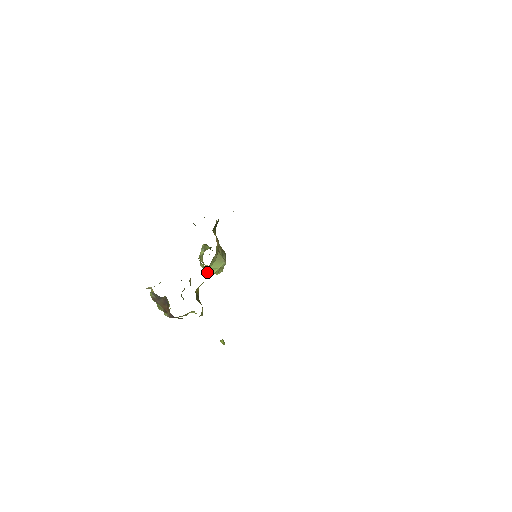
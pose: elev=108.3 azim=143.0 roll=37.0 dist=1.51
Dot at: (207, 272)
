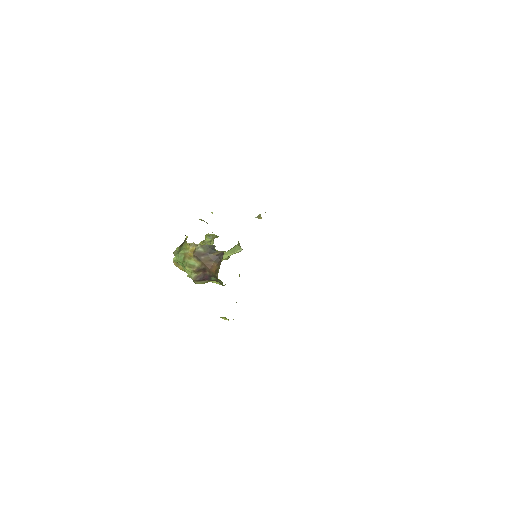
Dot at: (224, 253)
